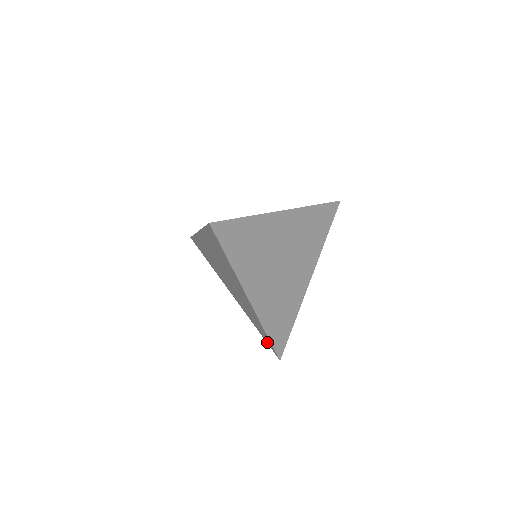
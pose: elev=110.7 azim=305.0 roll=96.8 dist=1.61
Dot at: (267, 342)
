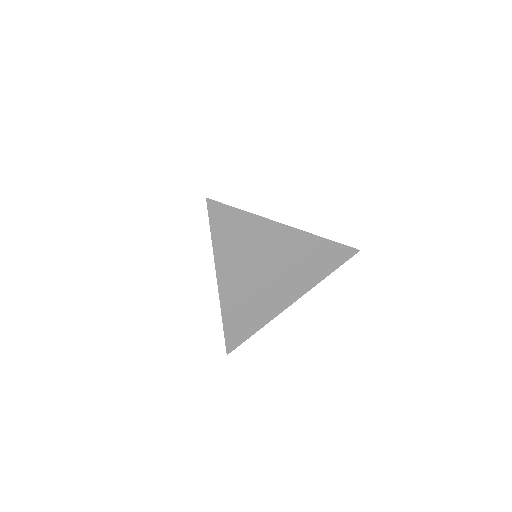
Dot at: occluded
